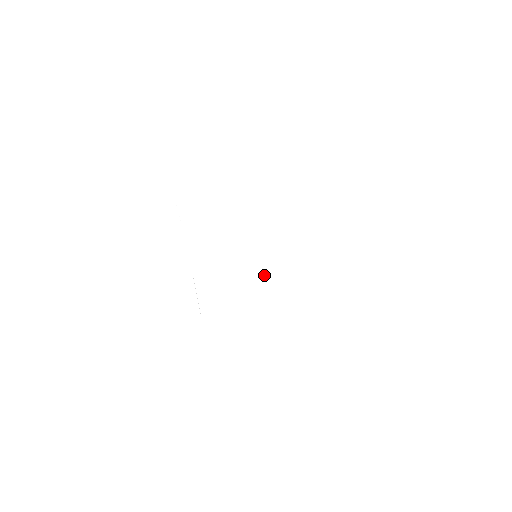
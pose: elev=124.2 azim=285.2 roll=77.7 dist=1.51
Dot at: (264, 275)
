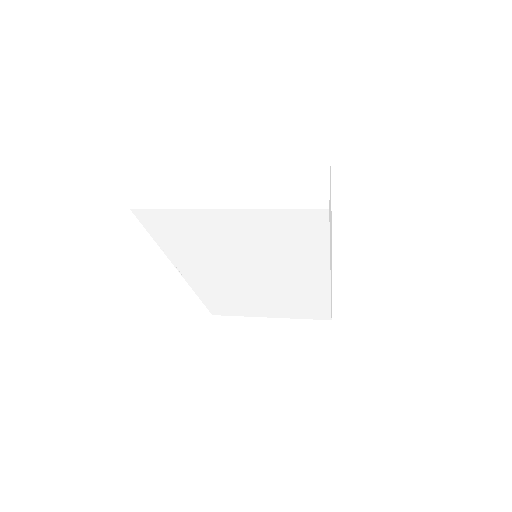
Dot at: occluded
